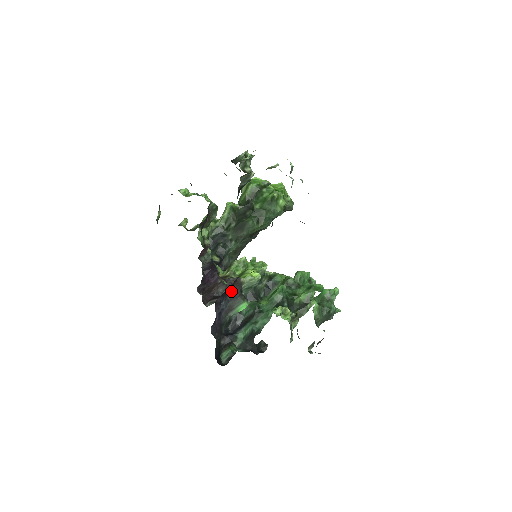
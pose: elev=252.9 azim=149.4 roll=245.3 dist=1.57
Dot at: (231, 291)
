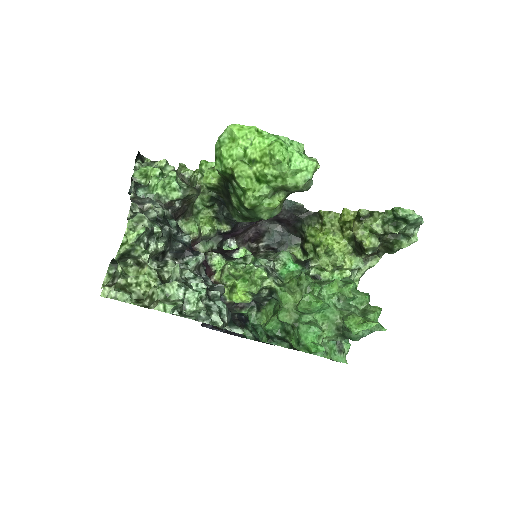
Dot at: occluded
